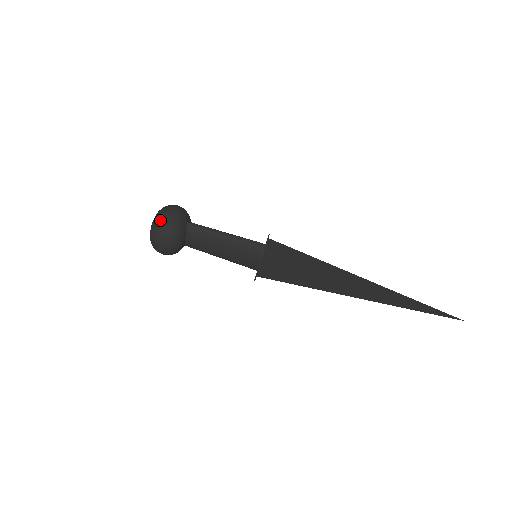
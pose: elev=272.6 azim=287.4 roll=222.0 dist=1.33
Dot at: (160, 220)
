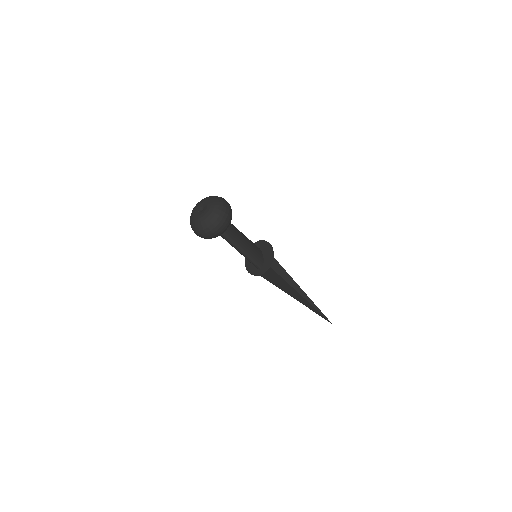
Dot at: (200, 232)
